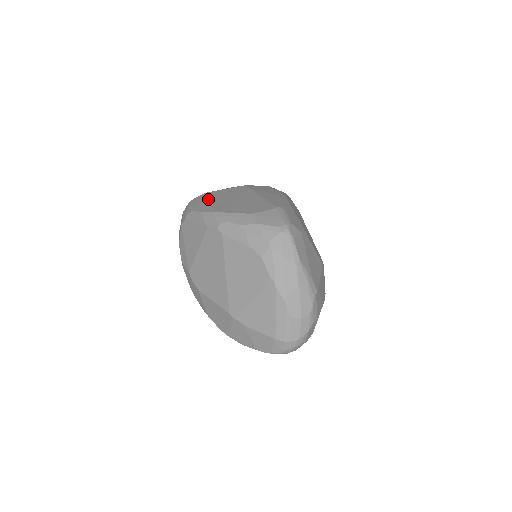
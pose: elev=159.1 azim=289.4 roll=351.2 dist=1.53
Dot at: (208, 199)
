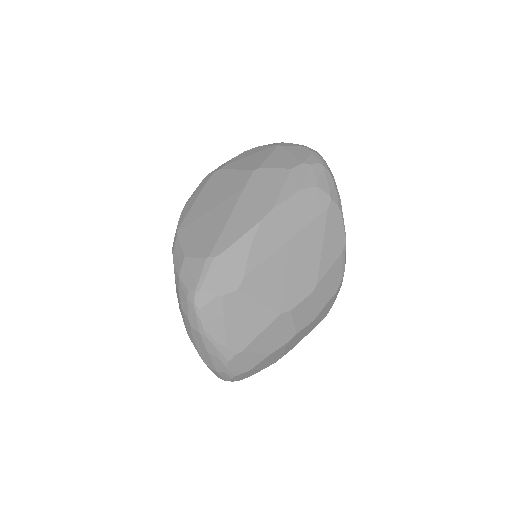
Dot at: (203, 190)
